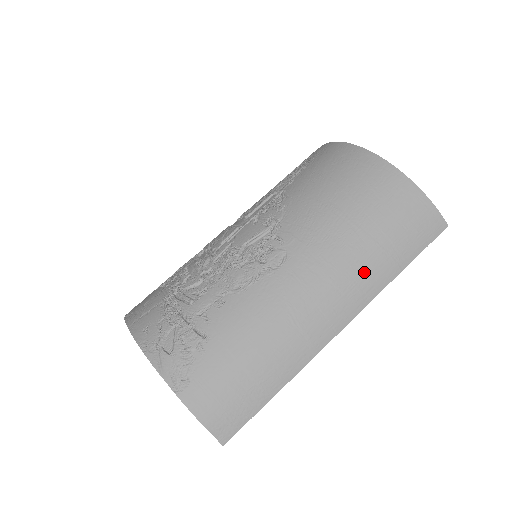
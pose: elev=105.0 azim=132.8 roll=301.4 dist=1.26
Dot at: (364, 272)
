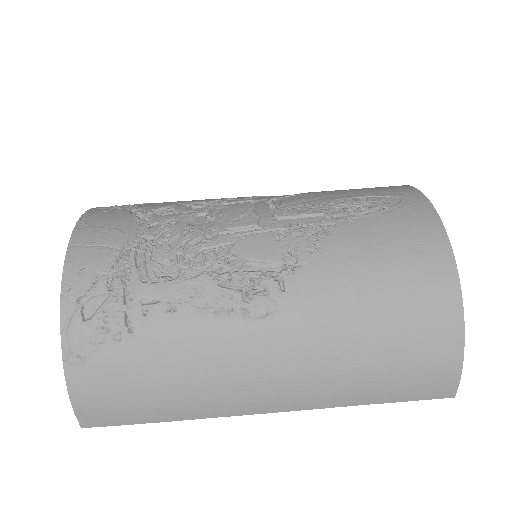
Dot at: (334, 385)
